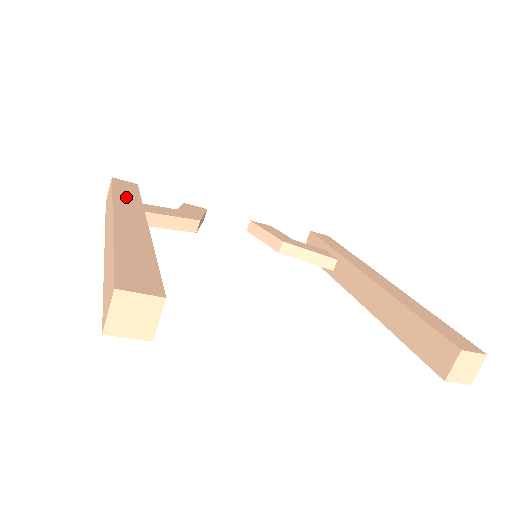
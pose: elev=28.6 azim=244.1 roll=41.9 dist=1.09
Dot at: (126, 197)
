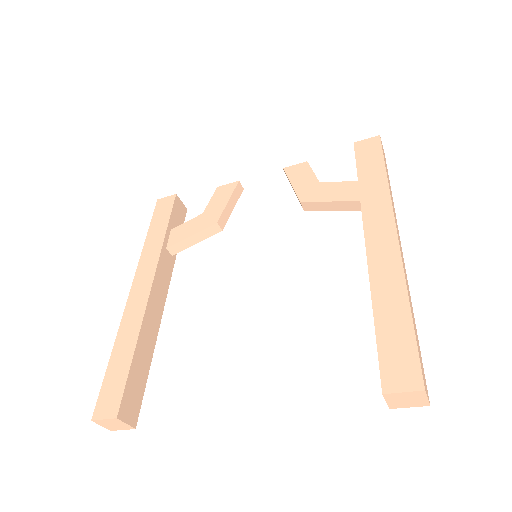
Dot at: (153, 241)
